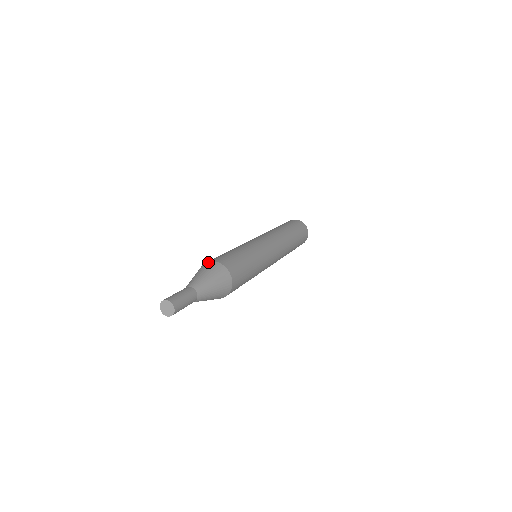
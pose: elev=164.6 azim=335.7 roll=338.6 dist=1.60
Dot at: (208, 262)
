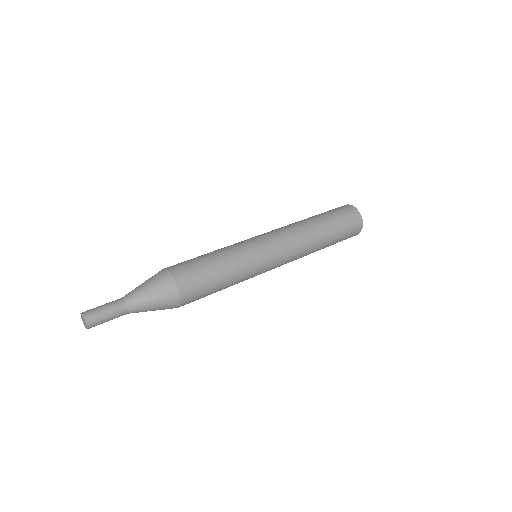
Dot at: occluded
